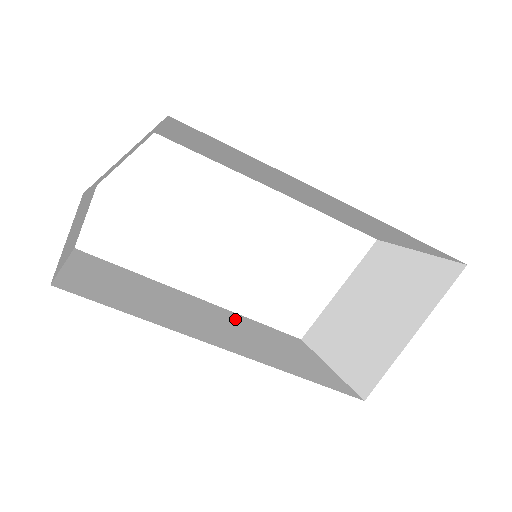
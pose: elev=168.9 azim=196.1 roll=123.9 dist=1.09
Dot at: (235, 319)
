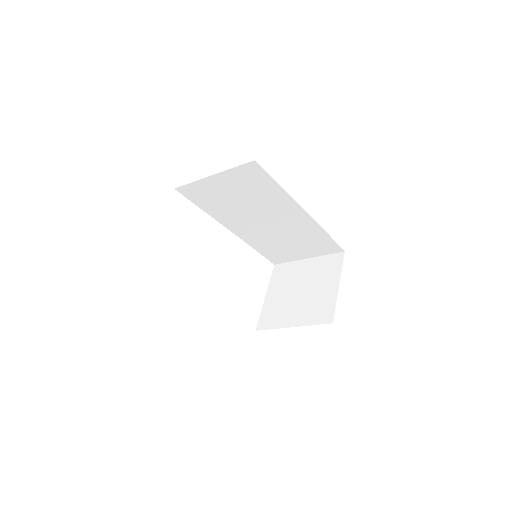
Dot at: occluded
